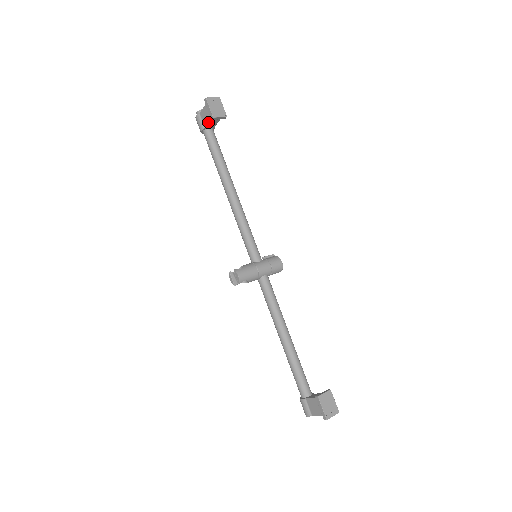
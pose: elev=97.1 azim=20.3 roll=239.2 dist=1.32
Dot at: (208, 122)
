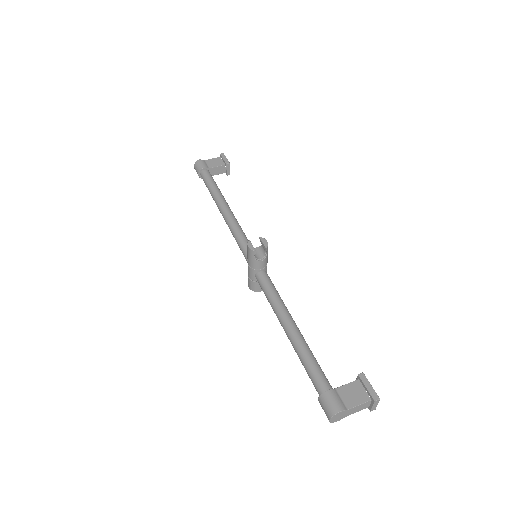
Dot at: (217, 166)
